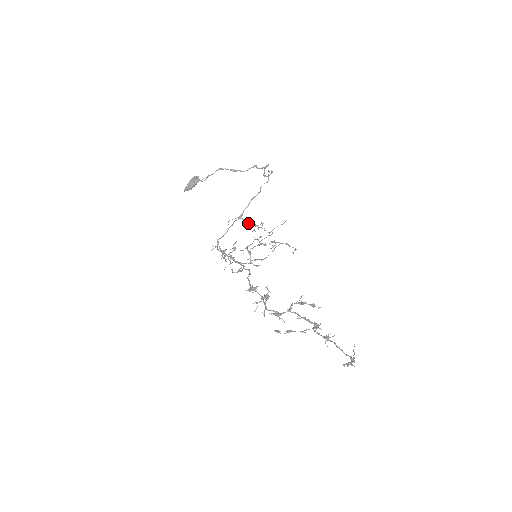
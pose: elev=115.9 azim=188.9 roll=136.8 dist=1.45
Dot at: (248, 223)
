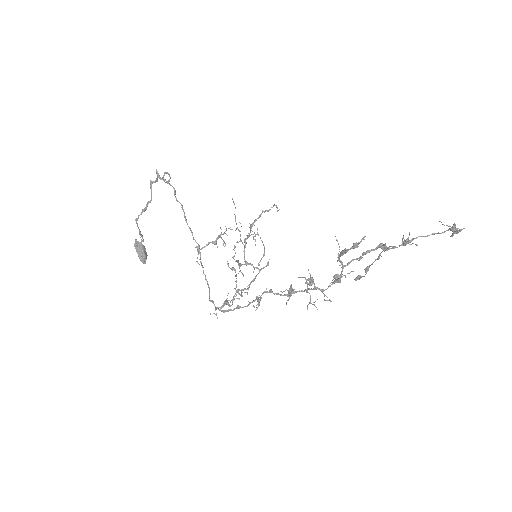
Dot at: occluded
